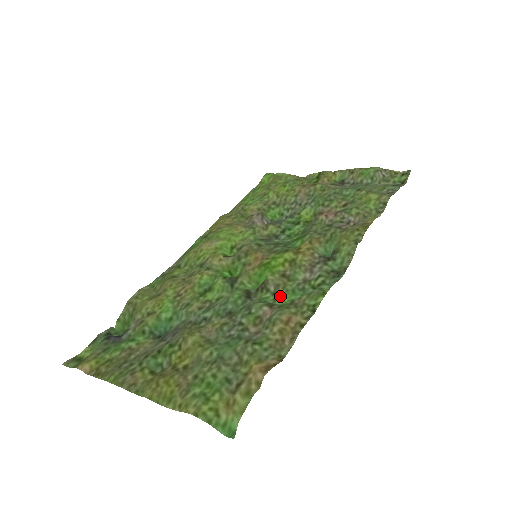
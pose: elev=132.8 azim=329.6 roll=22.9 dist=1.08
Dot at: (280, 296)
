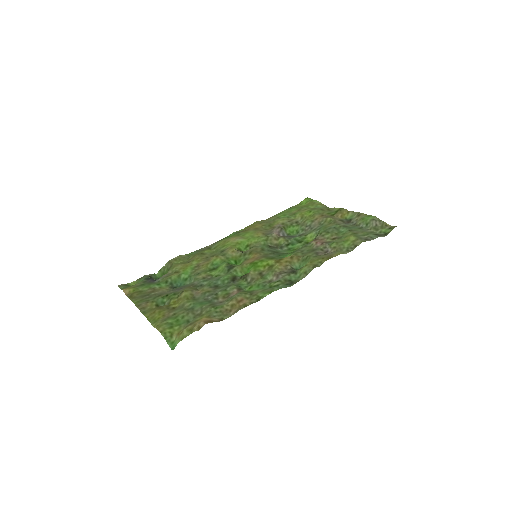
Dot at: (250, 286)
